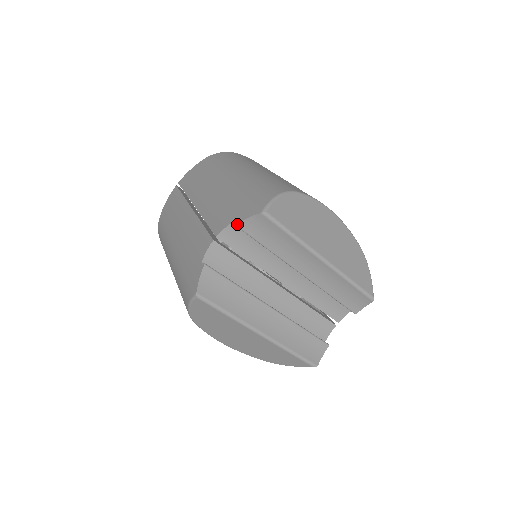
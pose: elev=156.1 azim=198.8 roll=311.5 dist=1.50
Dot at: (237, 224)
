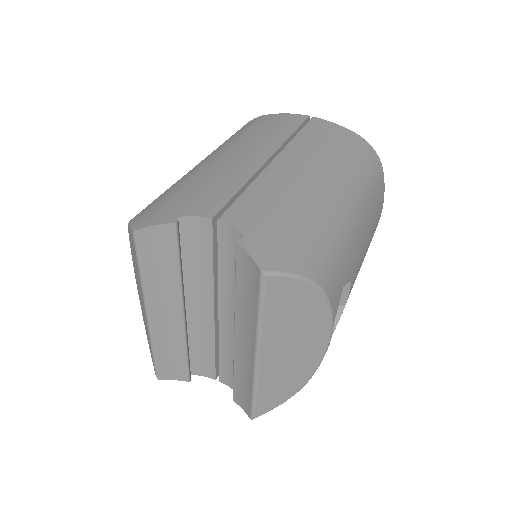
Dot at: (238, 243)
